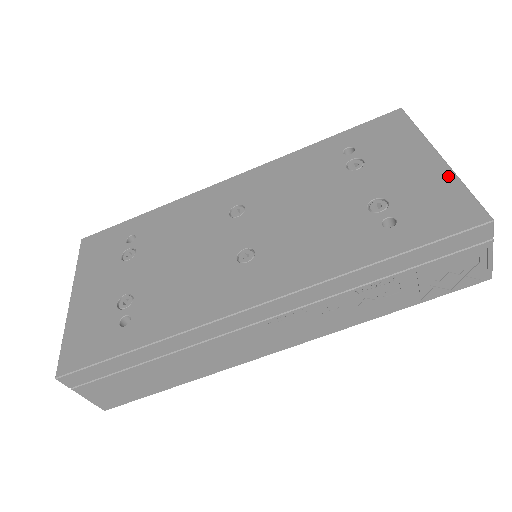
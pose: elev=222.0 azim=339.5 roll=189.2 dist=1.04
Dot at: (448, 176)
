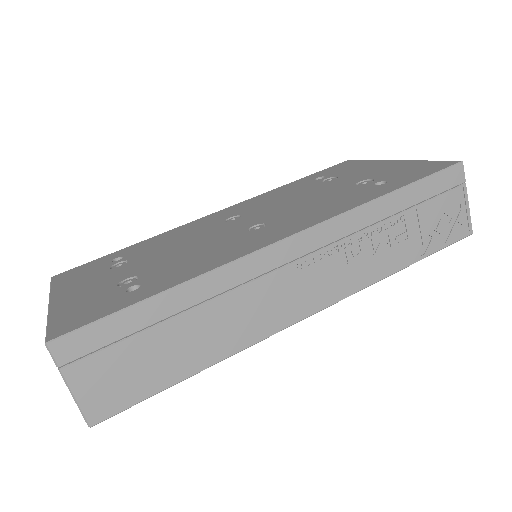
Dot at: (411, 162)
